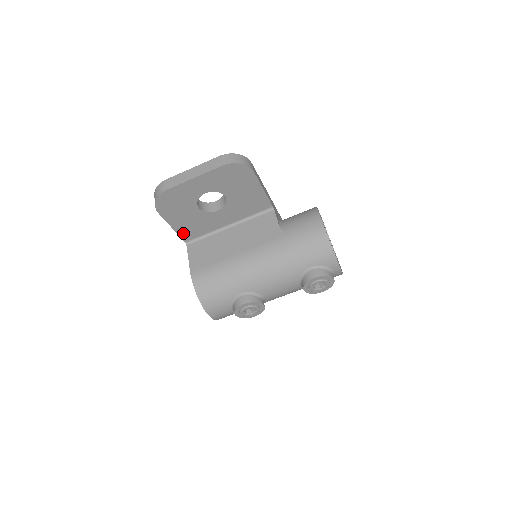
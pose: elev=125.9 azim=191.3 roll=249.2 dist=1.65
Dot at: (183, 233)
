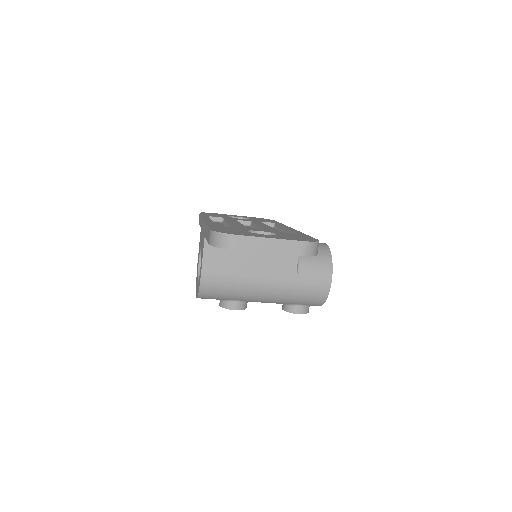
Dot at: occluded
